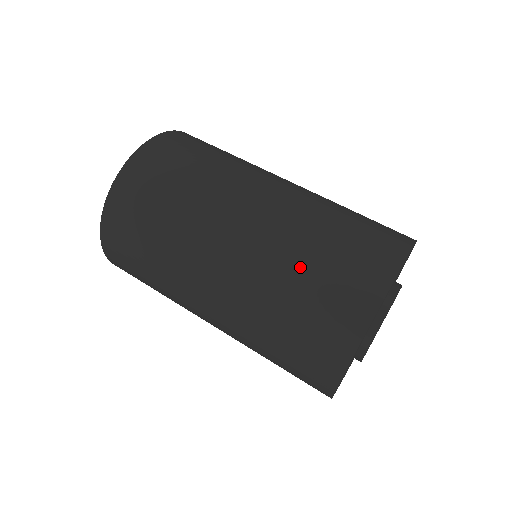
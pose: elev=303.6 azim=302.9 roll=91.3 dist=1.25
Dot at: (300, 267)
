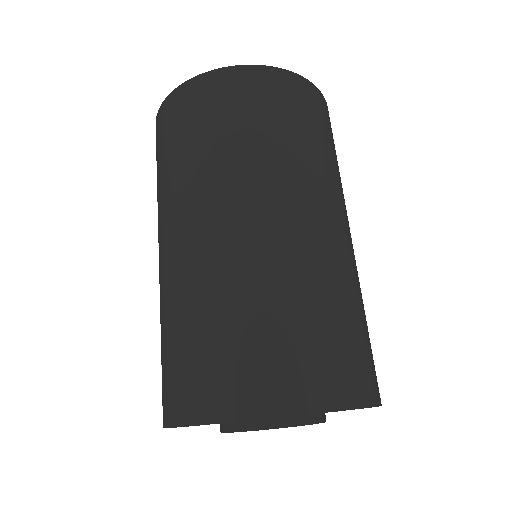
Dot at: (227, 310)
